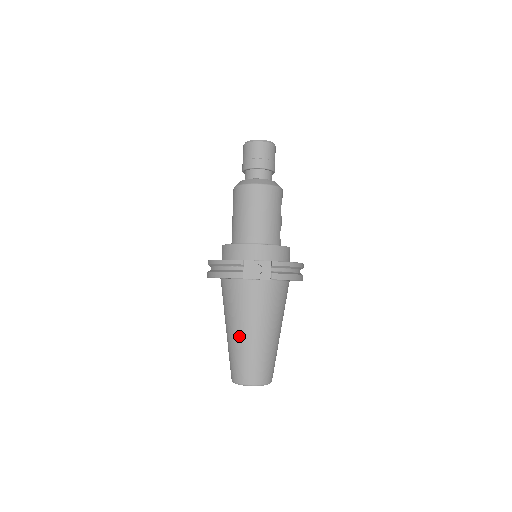
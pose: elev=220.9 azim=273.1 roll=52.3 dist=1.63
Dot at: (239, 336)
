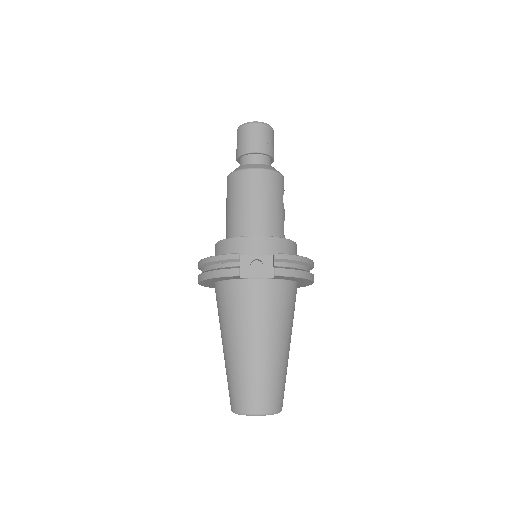
Dot at: (238, 351)
